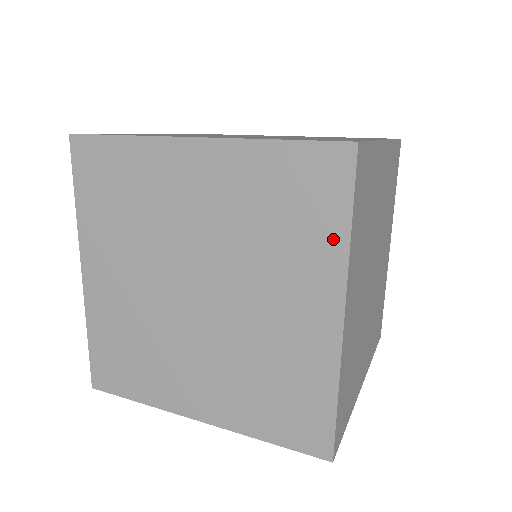
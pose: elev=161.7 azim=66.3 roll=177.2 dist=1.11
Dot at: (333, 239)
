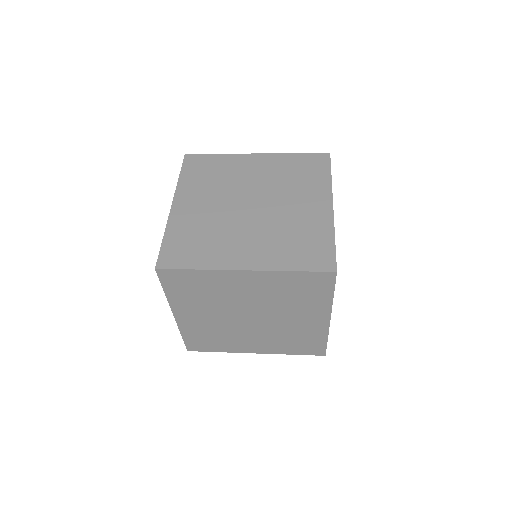
Dot at: (325, 299)
